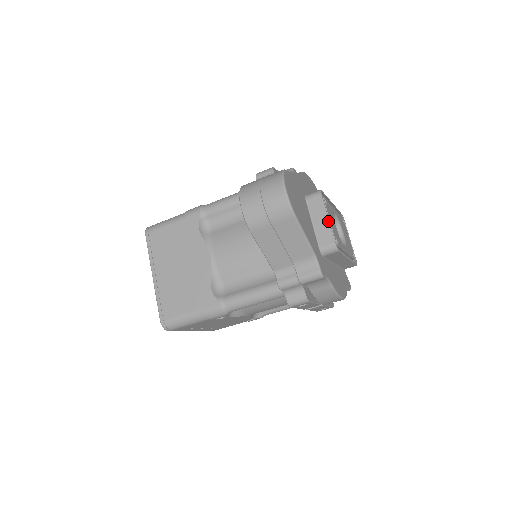
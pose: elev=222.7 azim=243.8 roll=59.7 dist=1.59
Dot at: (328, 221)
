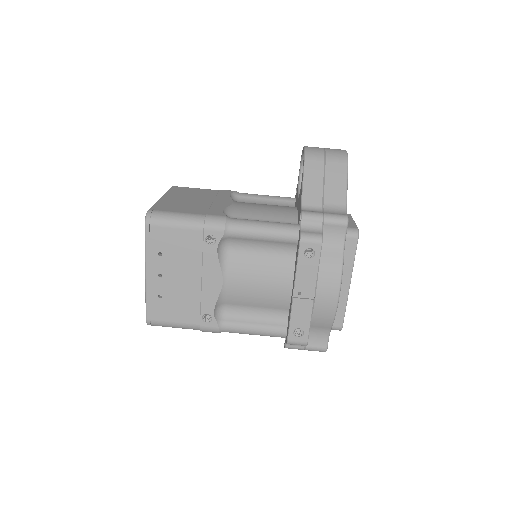
Dot at: (354, 221)
